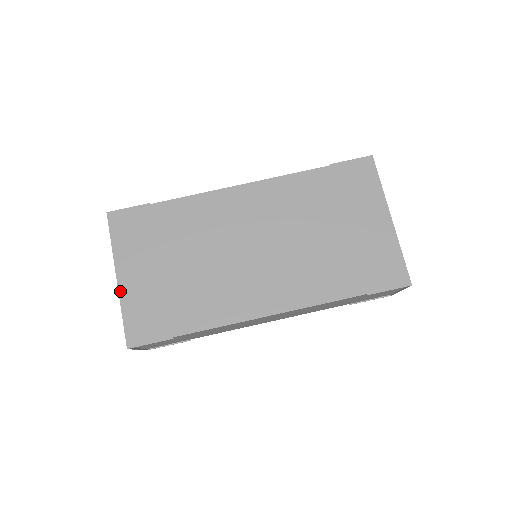
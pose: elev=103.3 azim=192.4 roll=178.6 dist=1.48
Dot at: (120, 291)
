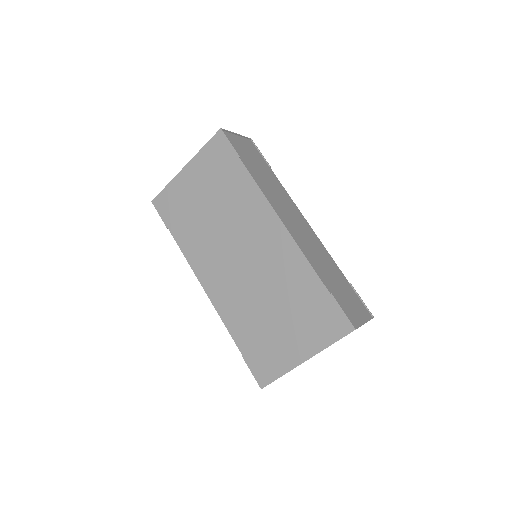
Dot at: (178, 175)
